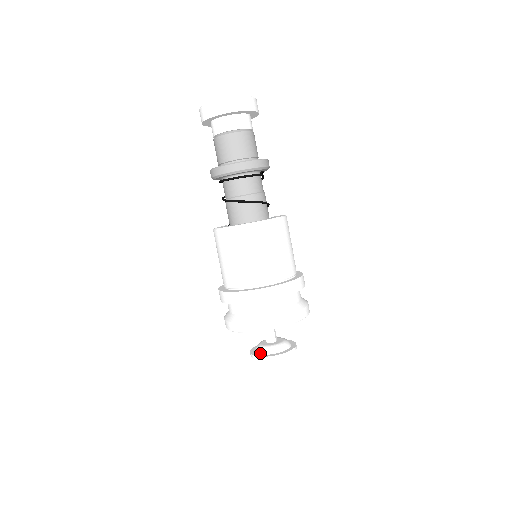
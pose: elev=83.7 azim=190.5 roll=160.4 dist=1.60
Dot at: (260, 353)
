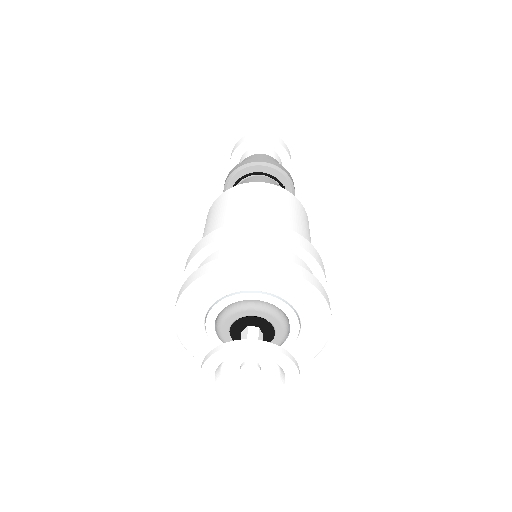
Dot at: occluded
